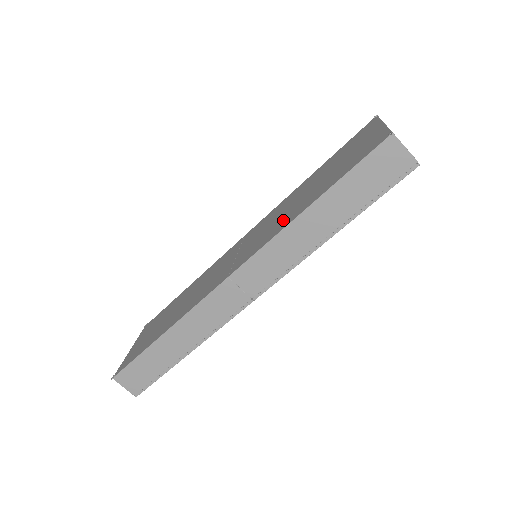
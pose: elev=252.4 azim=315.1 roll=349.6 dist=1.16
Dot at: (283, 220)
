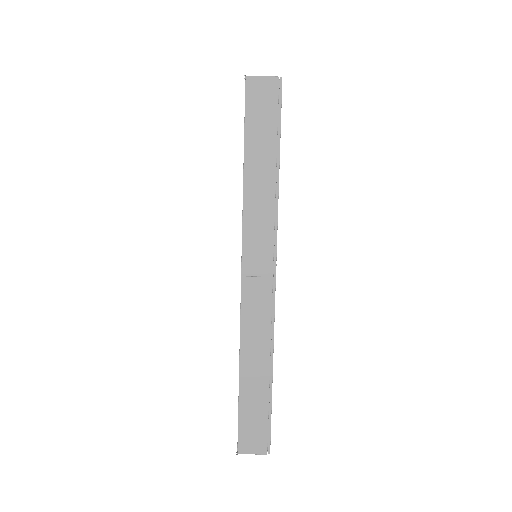
Dot at: occluded
